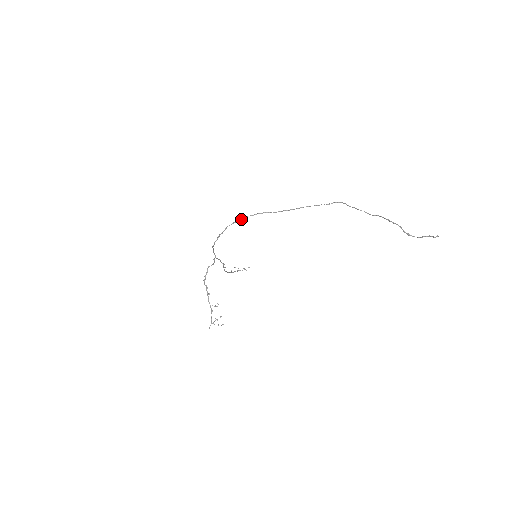
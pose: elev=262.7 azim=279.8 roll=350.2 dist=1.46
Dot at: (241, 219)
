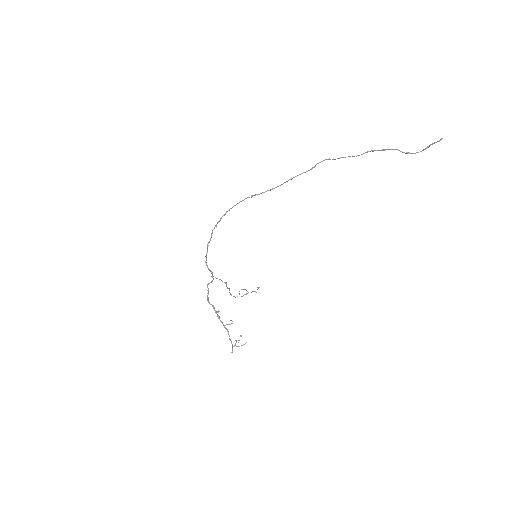
Dot at: (223, 215)
